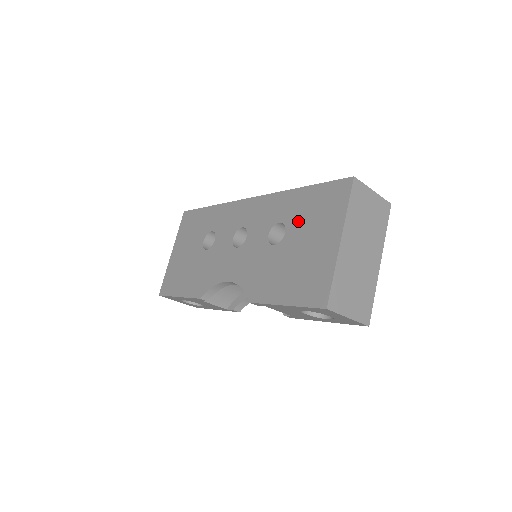
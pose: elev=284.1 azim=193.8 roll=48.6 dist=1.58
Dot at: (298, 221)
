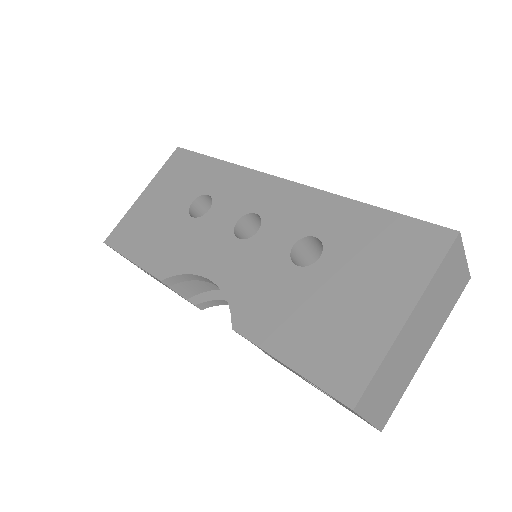
Dot at: (346, 251)
